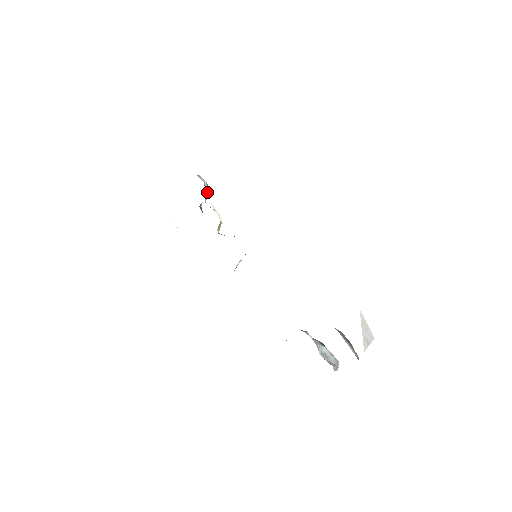
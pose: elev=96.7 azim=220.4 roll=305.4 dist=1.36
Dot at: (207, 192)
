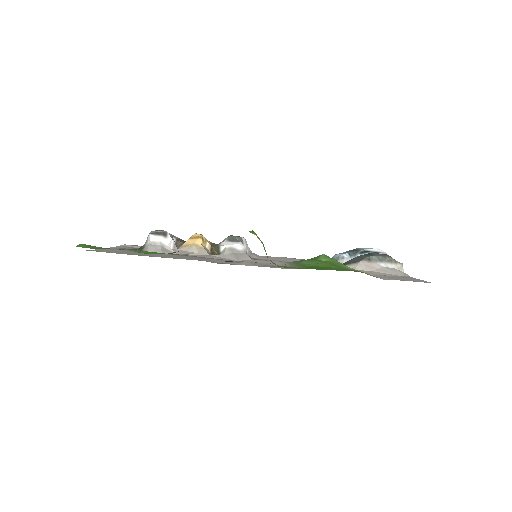
Dot at: (170, 243)
